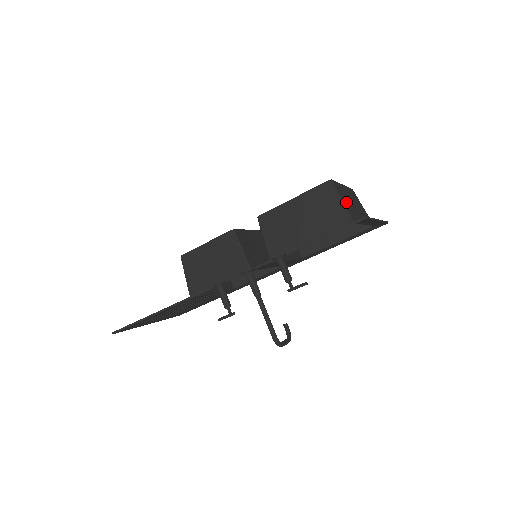
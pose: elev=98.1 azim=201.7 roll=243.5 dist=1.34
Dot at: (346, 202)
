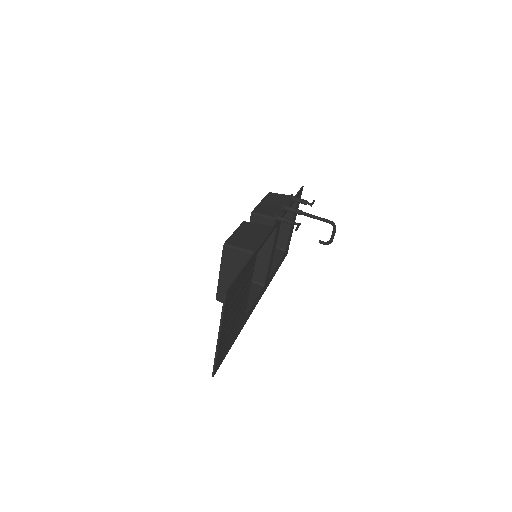
Dot at: occluded
